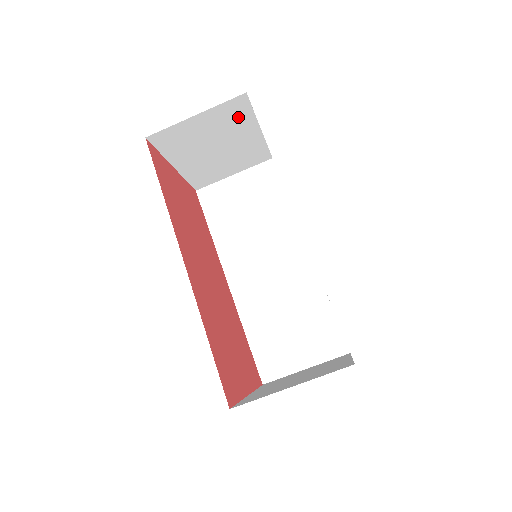
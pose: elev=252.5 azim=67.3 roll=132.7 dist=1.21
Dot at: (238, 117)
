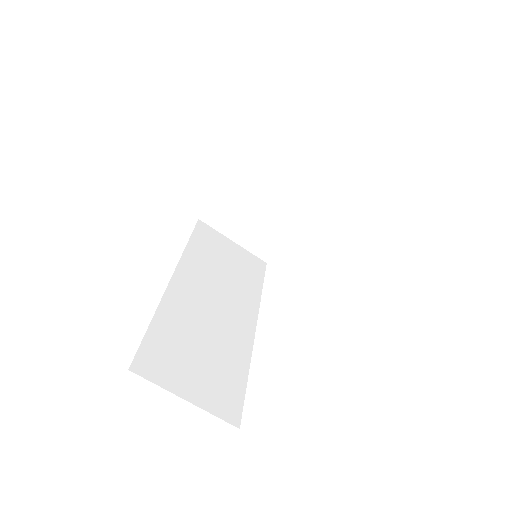
Dot at: (310, 192)
